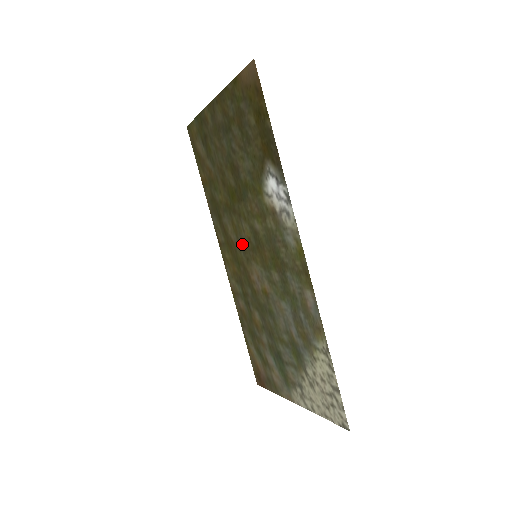
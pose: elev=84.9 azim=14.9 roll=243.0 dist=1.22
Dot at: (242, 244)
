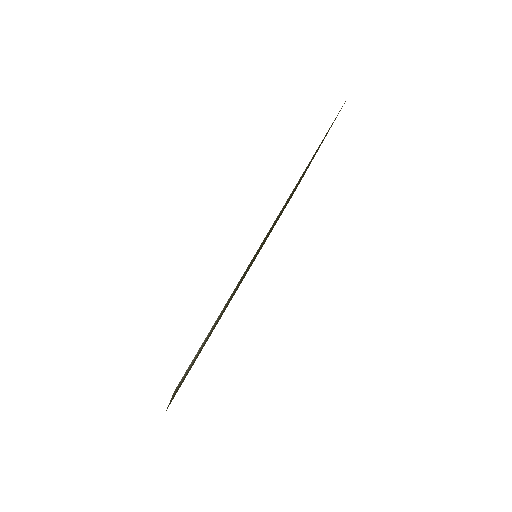
Dot at: occluded
